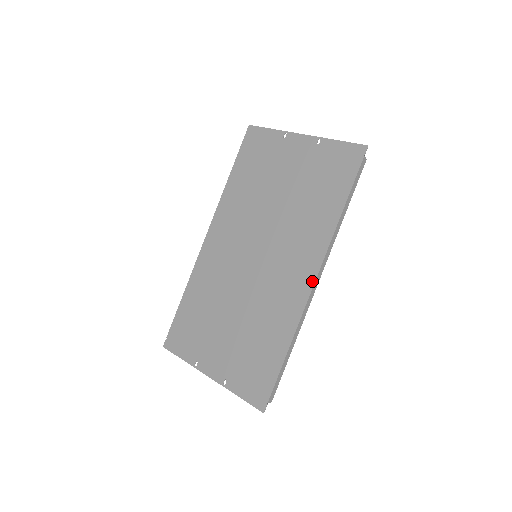
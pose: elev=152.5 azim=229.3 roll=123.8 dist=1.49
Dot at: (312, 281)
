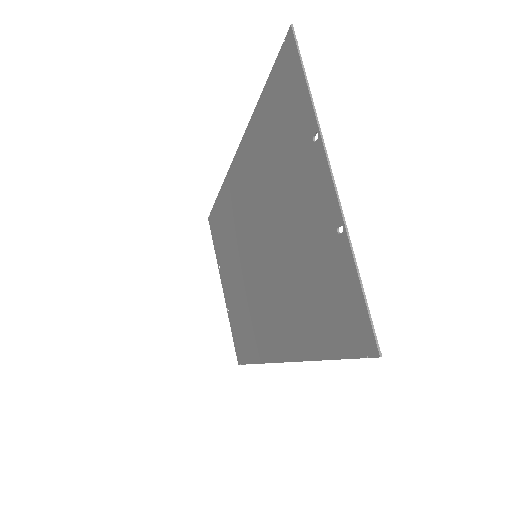
Dot at: (276, 358)
